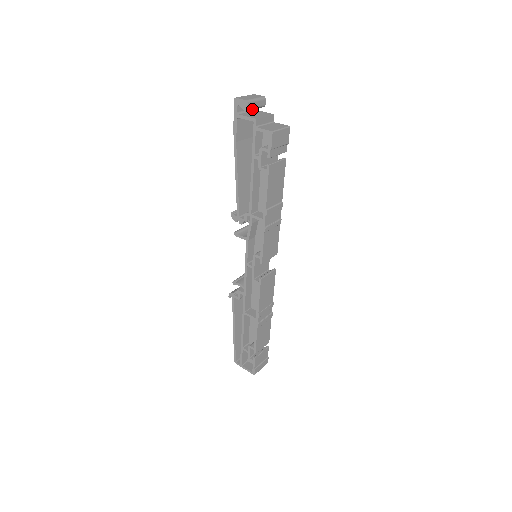
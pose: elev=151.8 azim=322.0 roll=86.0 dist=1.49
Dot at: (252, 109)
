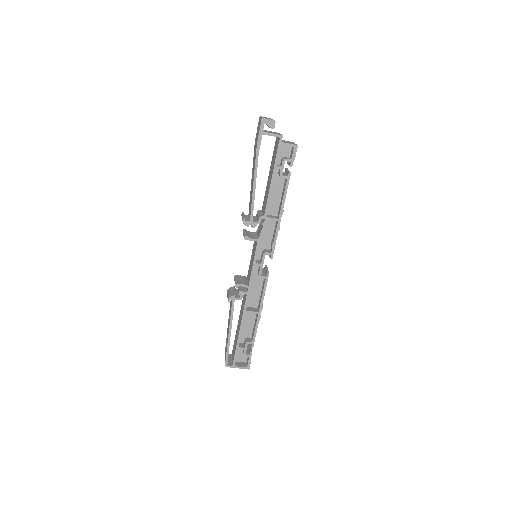
Dot at: occluded
